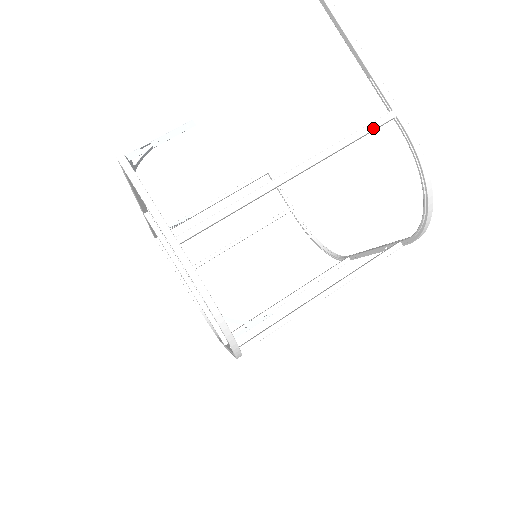
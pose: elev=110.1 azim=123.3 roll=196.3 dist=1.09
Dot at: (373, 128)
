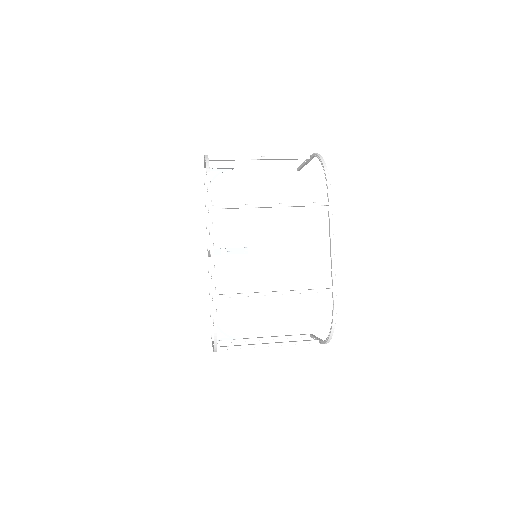
Dot at: (298, 156)
